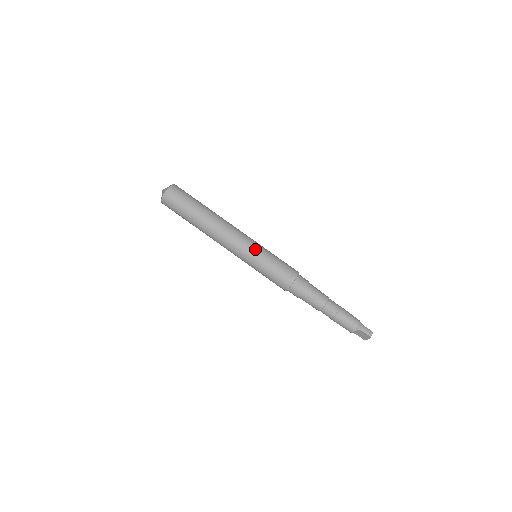
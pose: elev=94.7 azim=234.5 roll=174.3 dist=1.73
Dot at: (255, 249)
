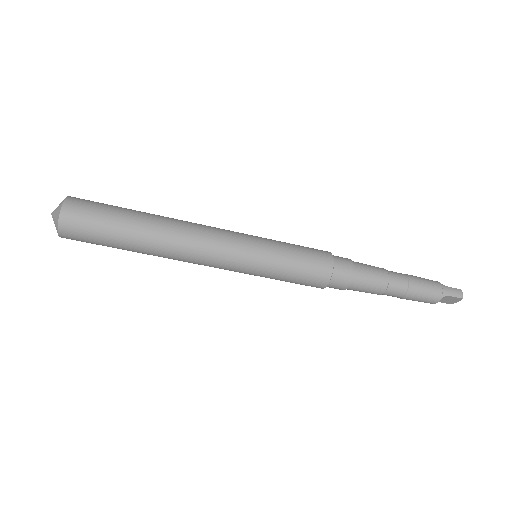
Dot at: (254, 248)
